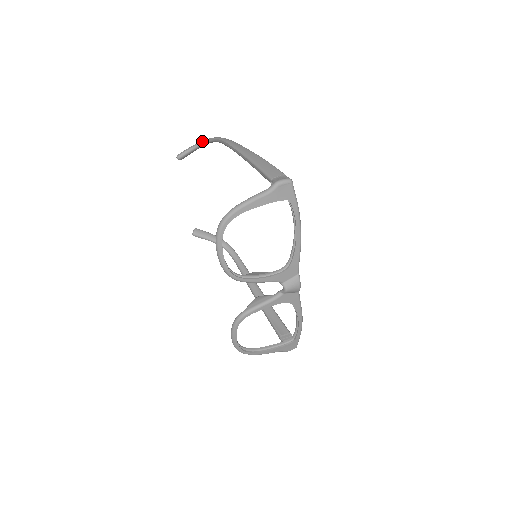
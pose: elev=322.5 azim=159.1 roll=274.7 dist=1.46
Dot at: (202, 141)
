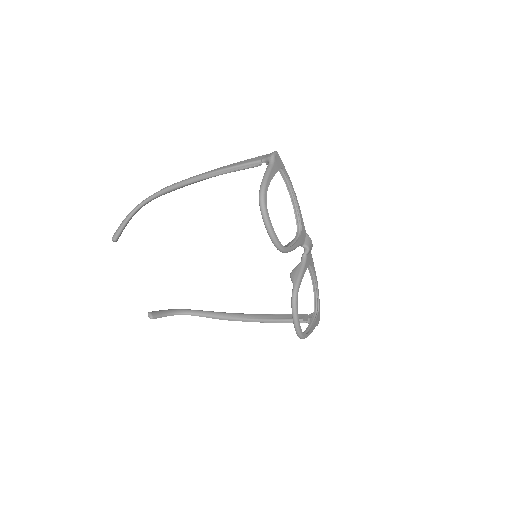
Dot at: (131, 211)
